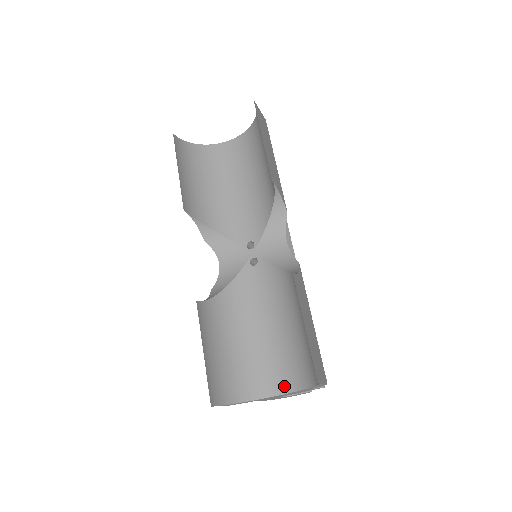
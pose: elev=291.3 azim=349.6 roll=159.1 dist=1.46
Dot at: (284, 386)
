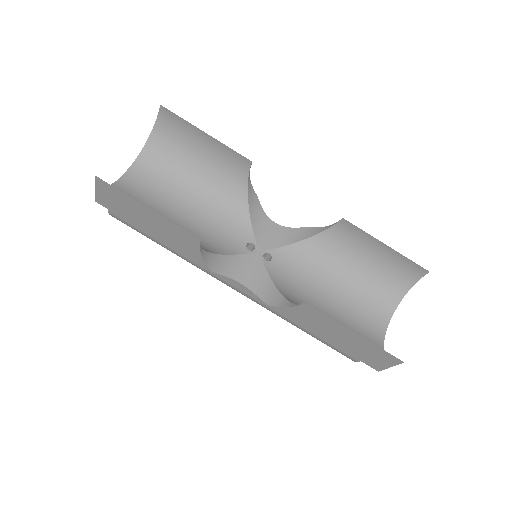
Dot at: (383, 321)
